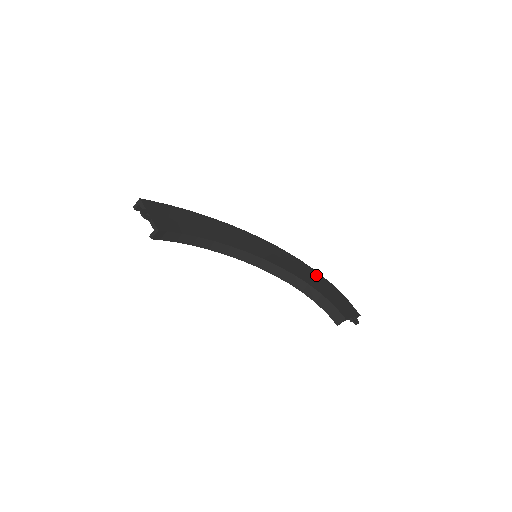
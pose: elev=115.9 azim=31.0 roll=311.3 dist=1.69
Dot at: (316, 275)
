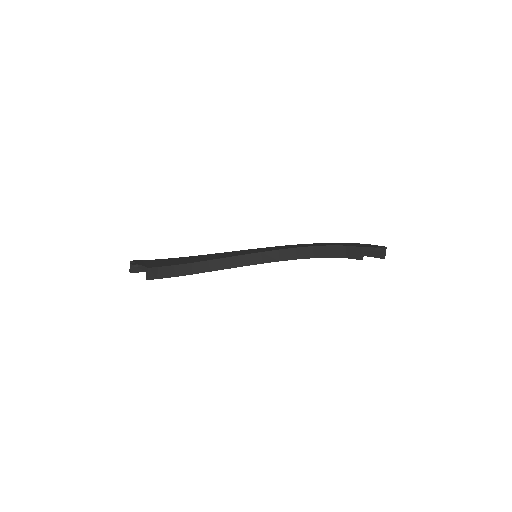
Dot at: (324, 243)
